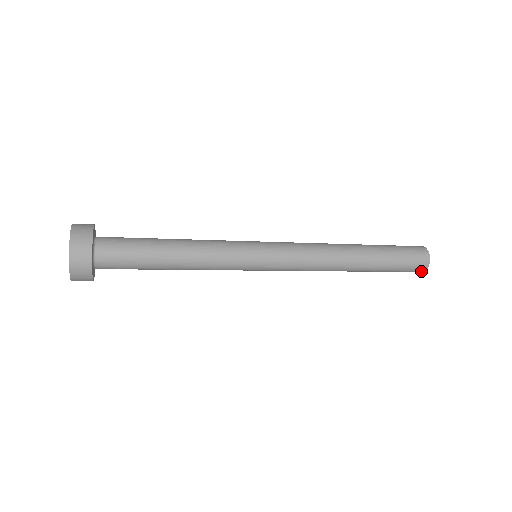
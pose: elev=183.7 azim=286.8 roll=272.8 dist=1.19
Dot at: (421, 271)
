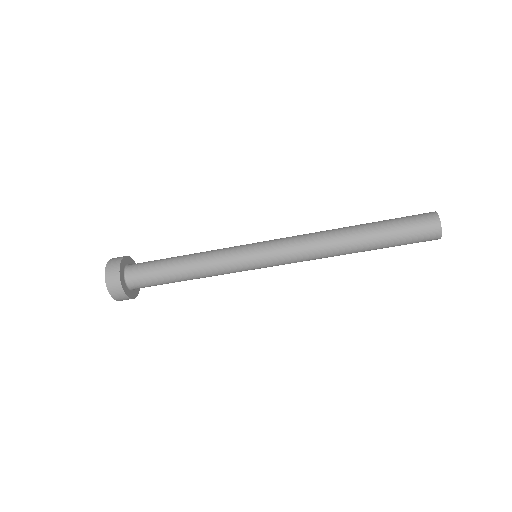
Dot at: (436, 222)
